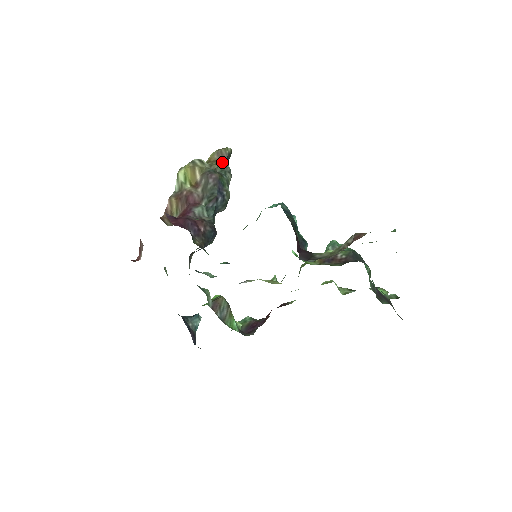
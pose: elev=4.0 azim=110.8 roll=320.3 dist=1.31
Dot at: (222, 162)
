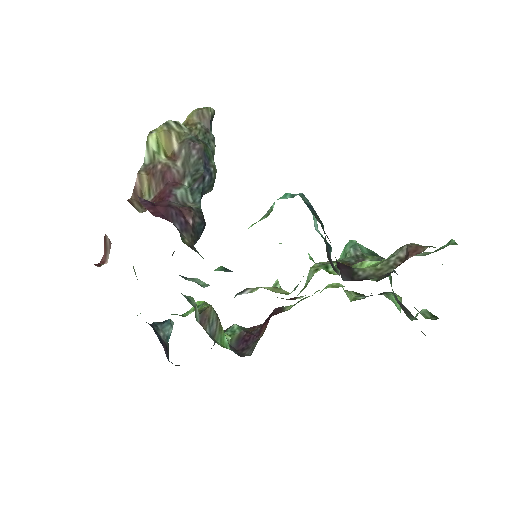
Dot at: (204, 126)
